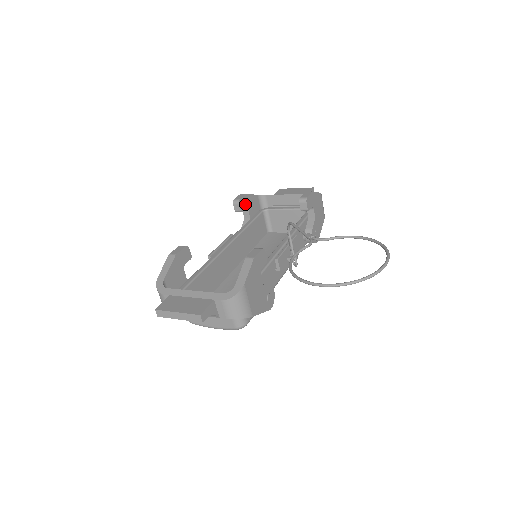
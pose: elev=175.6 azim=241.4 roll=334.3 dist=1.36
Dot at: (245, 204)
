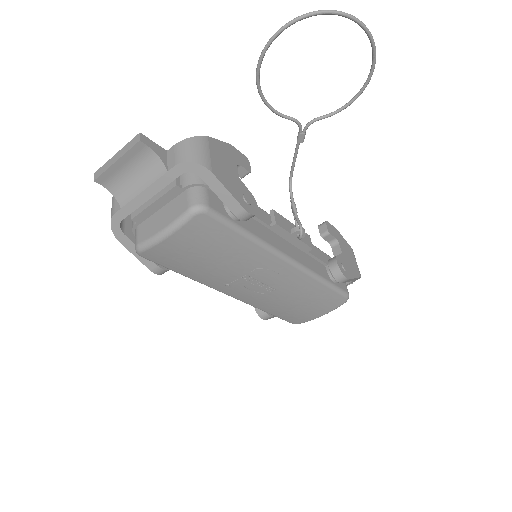
Dot at: occluded
